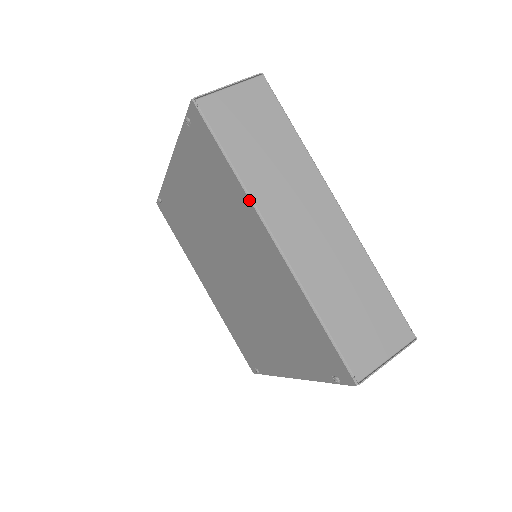
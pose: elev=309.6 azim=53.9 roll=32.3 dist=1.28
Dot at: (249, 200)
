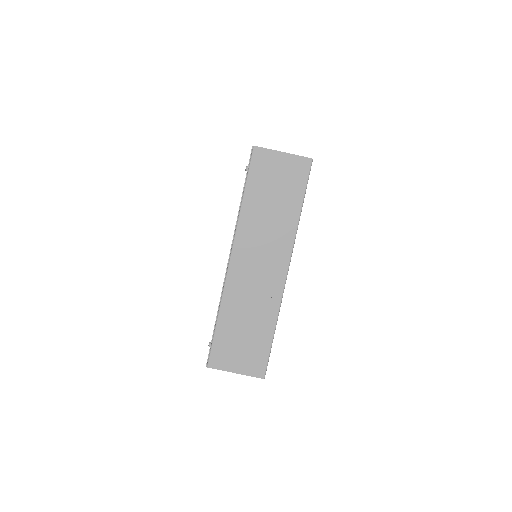
Dot at: occluded
